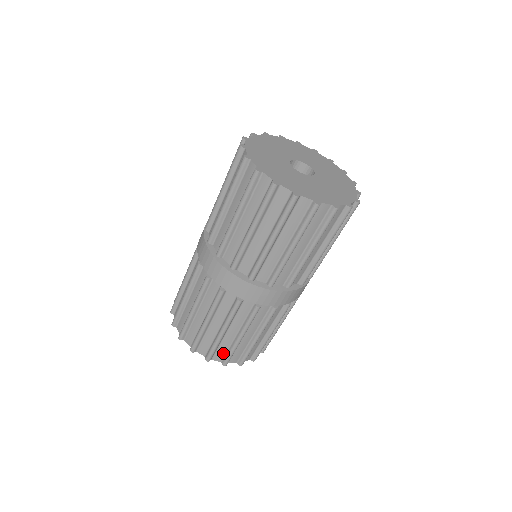
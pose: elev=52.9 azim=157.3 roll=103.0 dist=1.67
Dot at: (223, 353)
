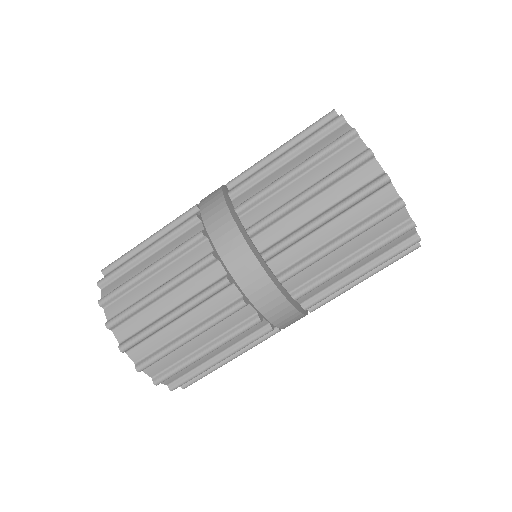
Dot at: (180, 375)
